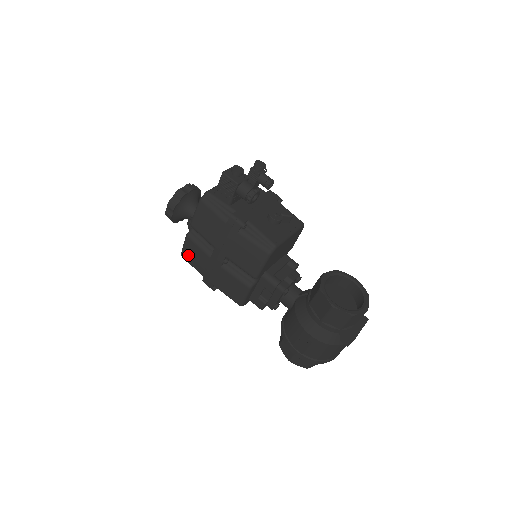
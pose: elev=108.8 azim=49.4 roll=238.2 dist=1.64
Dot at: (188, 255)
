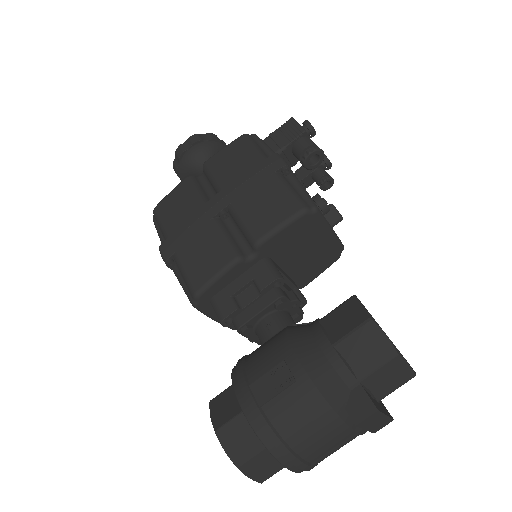
Dot at: (167, 205)
